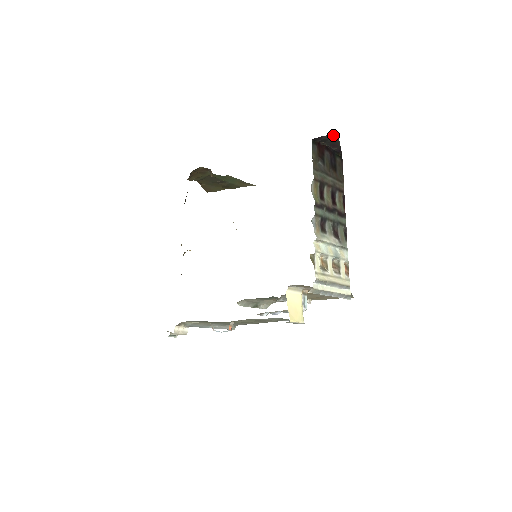
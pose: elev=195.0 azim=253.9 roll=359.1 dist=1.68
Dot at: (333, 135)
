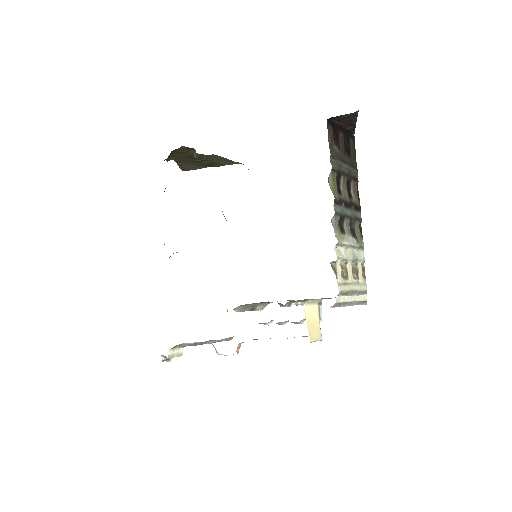
Dot at: (352, 114)
